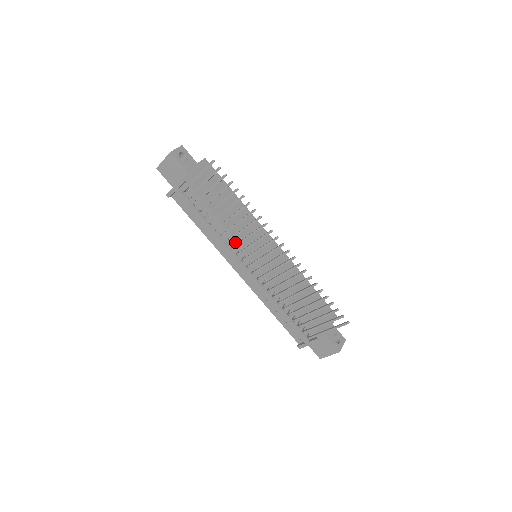
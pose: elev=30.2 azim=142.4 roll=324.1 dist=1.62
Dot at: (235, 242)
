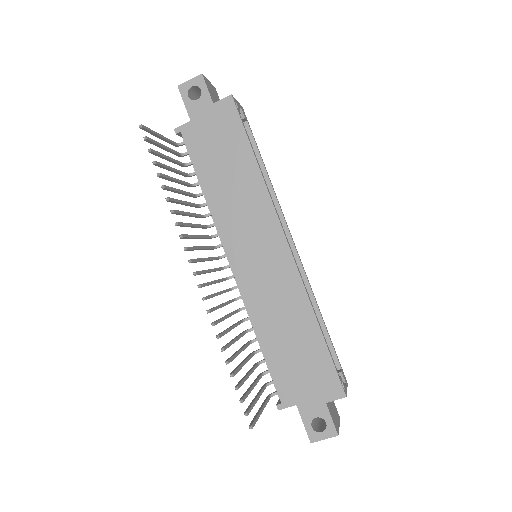
Dot at: (218, 230)
